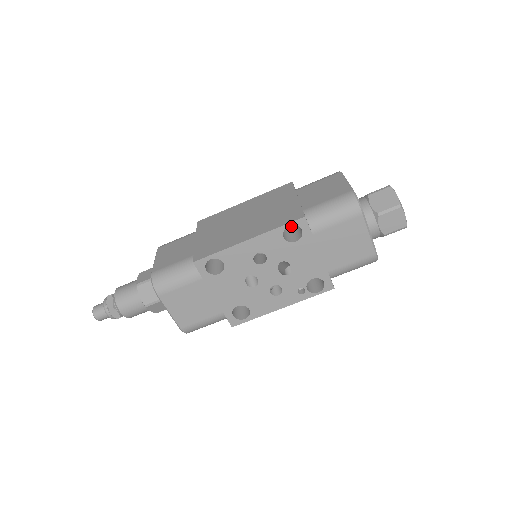
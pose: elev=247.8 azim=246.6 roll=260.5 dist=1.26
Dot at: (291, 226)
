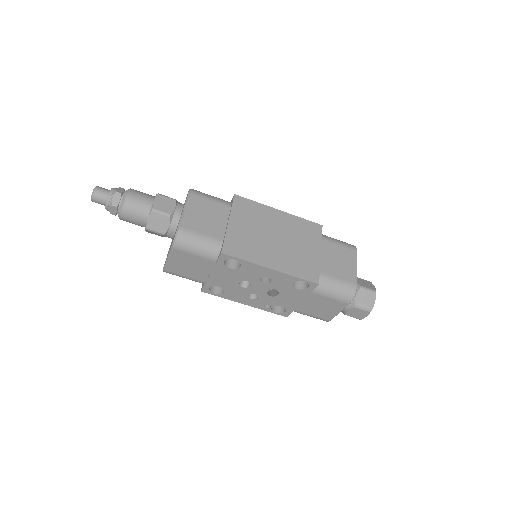
Dot at: occluded
